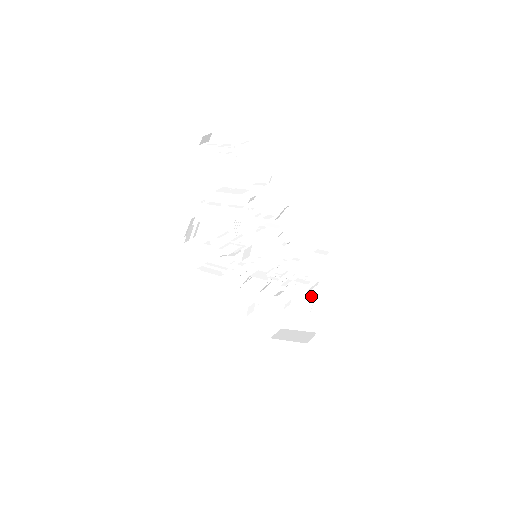
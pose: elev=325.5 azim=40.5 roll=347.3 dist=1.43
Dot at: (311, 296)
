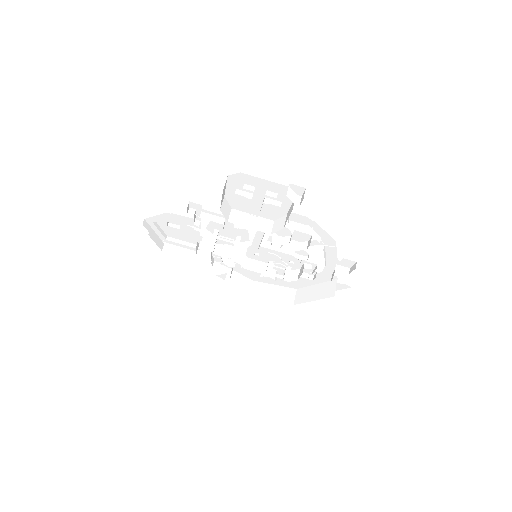
Dot at: occluded
